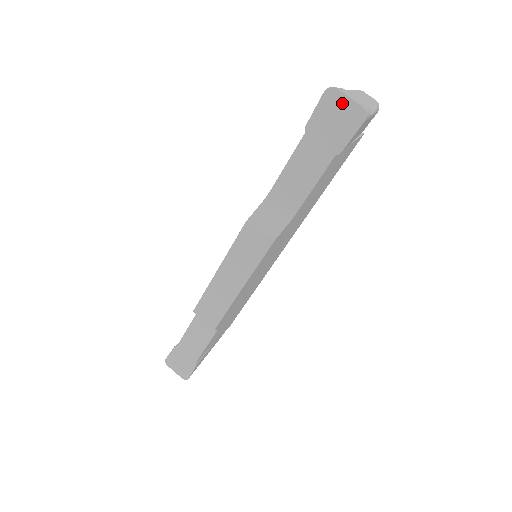
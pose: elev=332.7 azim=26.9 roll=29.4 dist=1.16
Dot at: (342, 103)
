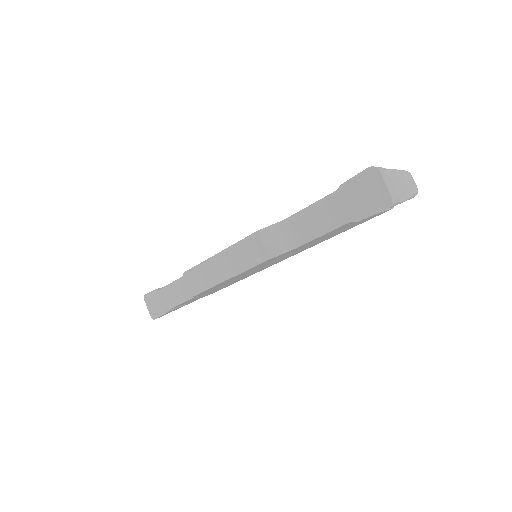
Dot at: (378, 185)
